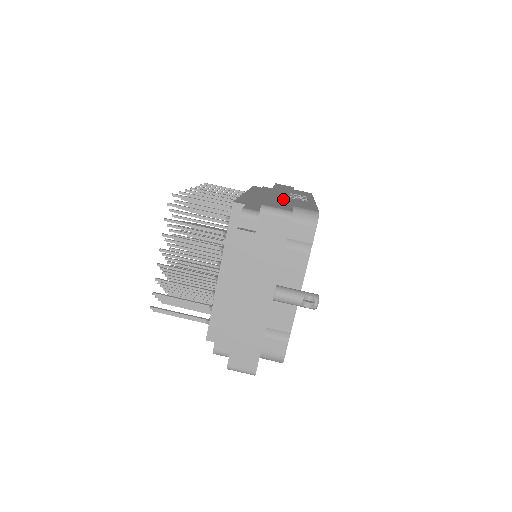
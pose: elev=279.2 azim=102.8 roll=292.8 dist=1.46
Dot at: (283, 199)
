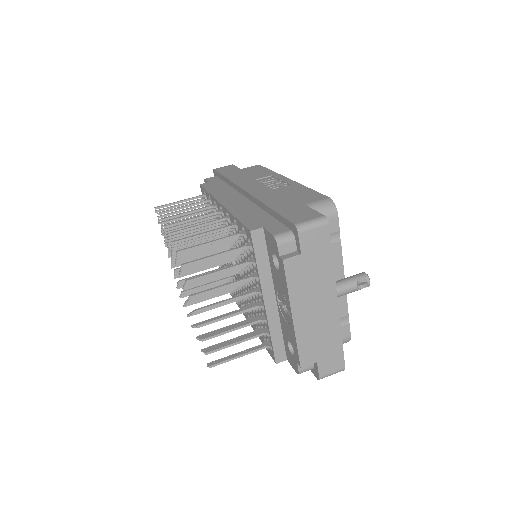
Dot at: (278, 198)
